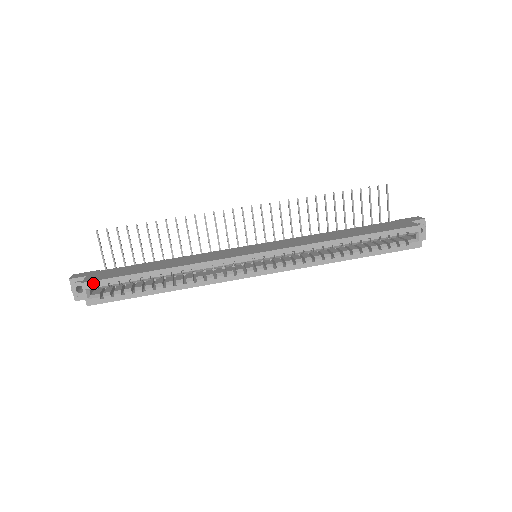
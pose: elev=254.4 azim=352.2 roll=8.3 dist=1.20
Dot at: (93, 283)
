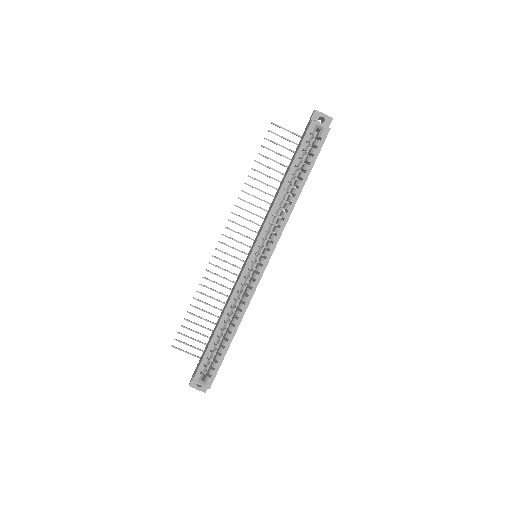
Dot at: (197, 375)
